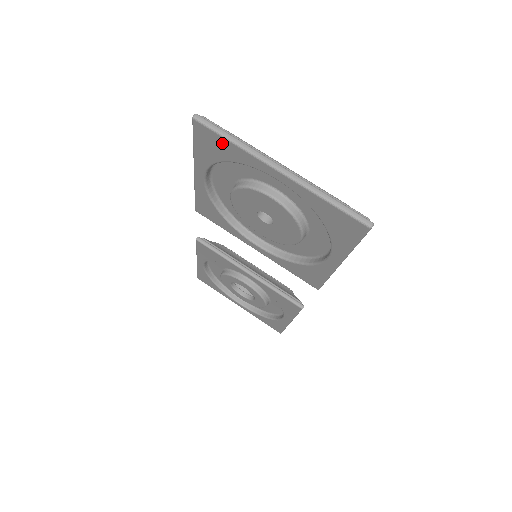
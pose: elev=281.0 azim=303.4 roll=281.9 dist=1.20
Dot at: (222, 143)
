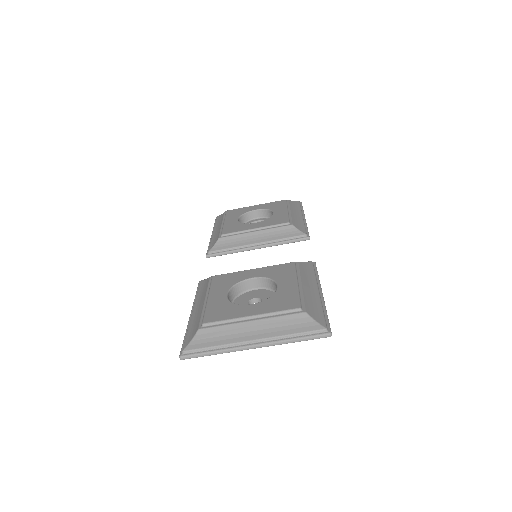
Dot at: occluded
